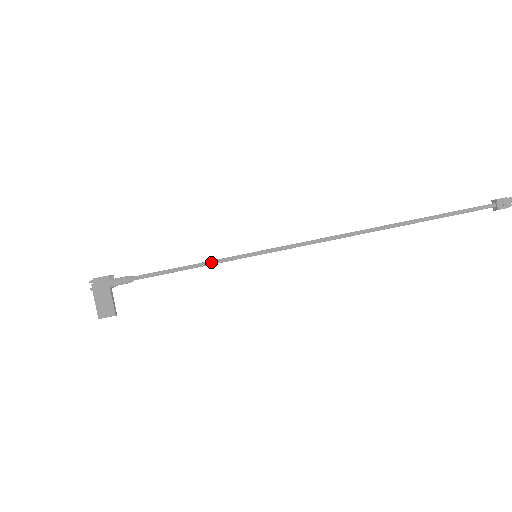
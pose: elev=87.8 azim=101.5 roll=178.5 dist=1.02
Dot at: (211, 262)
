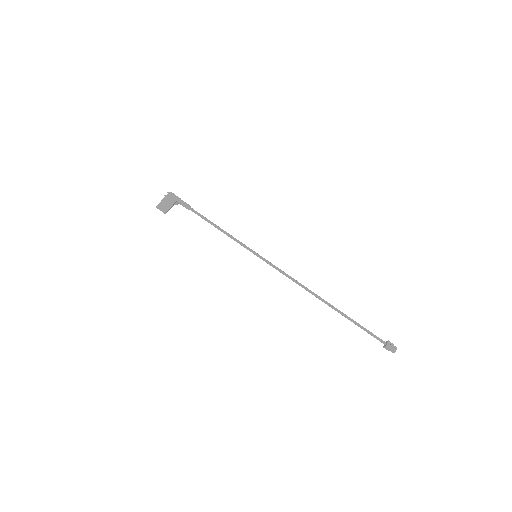
Dot at: occluded
